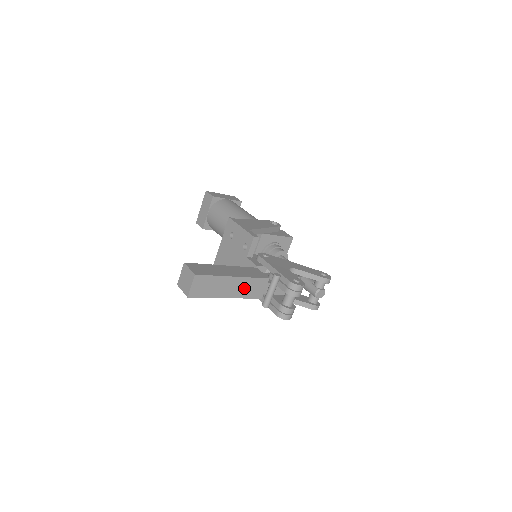
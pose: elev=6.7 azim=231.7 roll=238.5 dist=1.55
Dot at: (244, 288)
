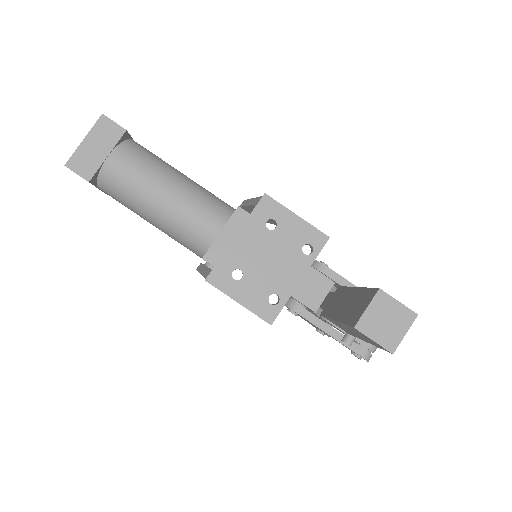
Dot at: occluded
